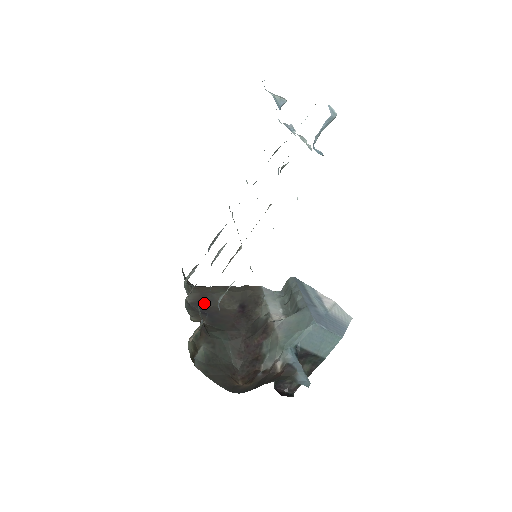
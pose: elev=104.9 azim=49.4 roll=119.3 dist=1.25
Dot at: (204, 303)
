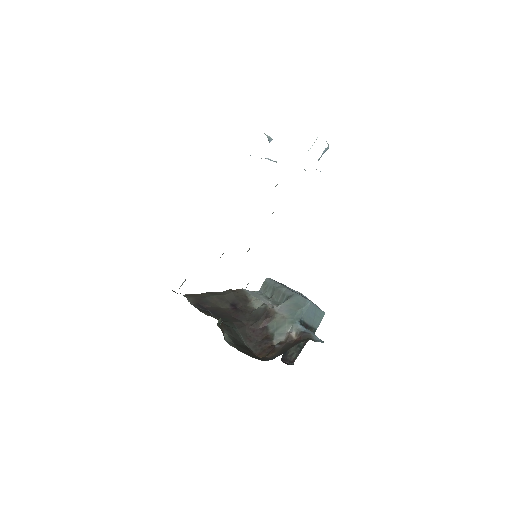
Dot at: (203, 305)
